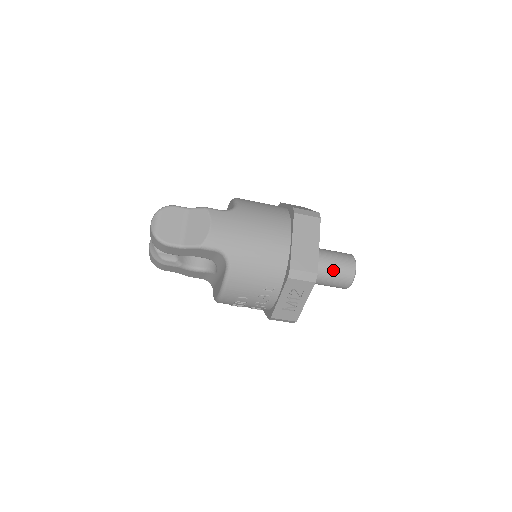
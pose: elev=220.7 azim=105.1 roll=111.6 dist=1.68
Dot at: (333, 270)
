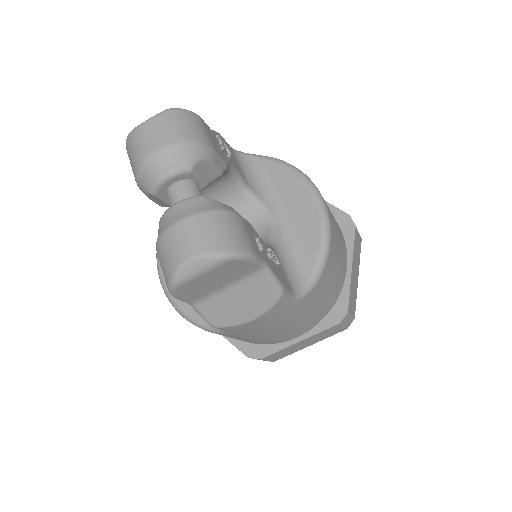
Dot at: occluded
